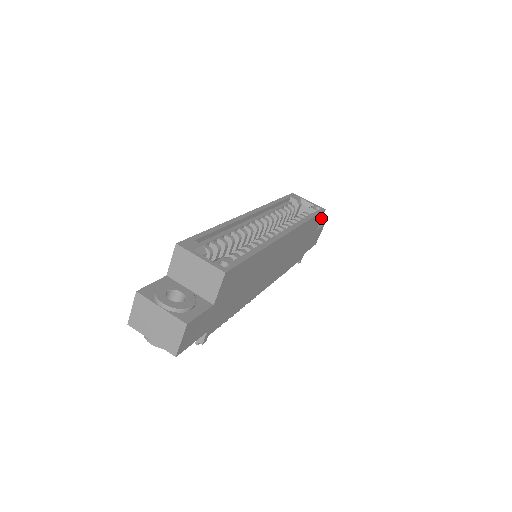
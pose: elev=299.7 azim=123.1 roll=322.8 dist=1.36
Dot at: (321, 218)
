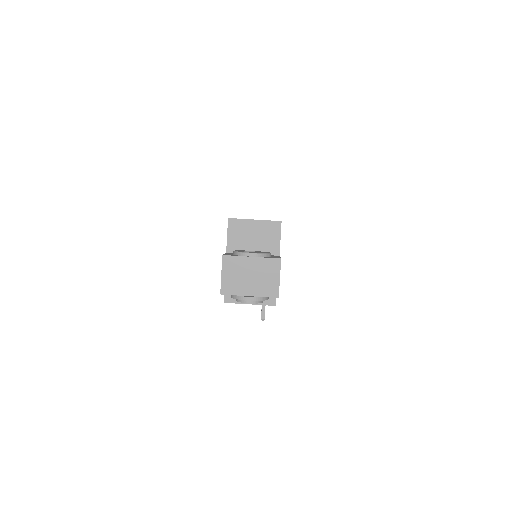
Dot at: occluded
